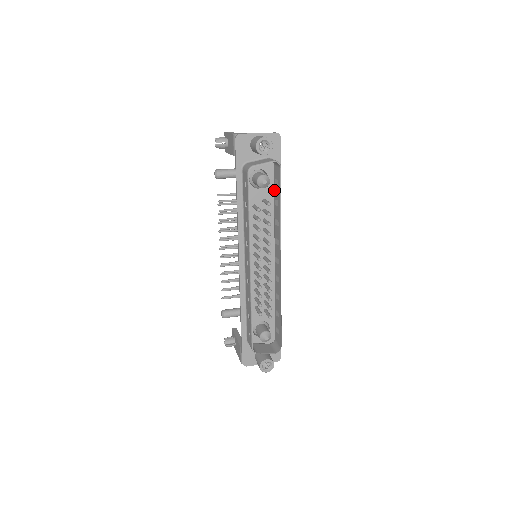
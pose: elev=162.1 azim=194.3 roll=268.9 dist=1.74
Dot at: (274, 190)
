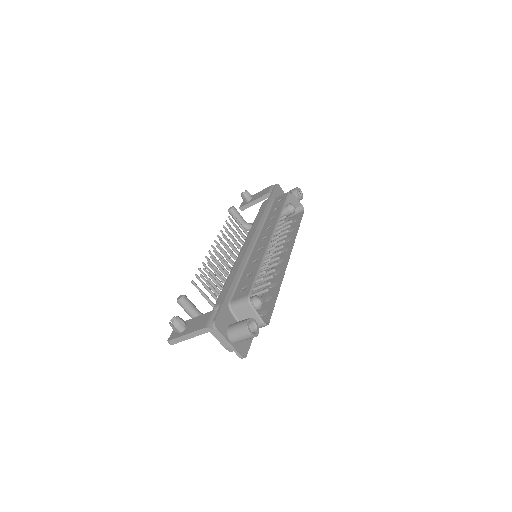
Dot at: occluded
